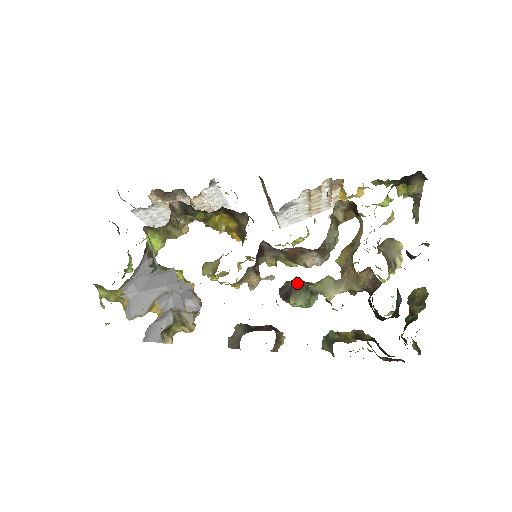
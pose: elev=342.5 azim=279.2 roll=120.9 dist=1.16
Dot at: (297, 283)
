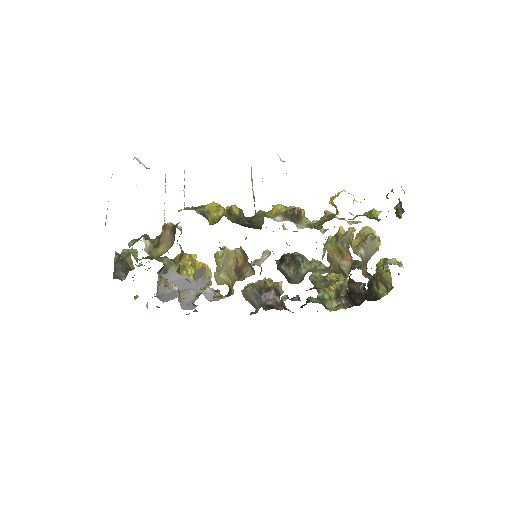
Dot at: (294, 276)
